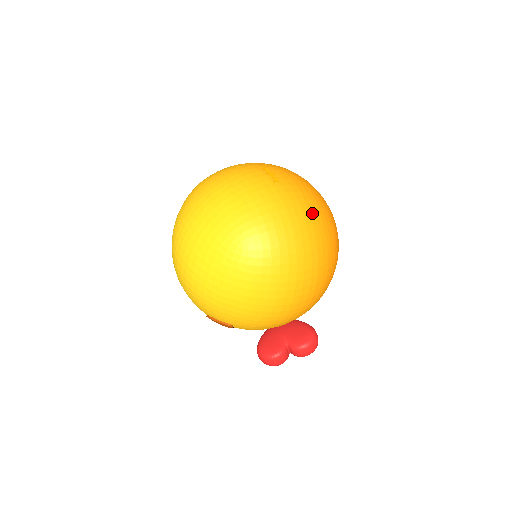
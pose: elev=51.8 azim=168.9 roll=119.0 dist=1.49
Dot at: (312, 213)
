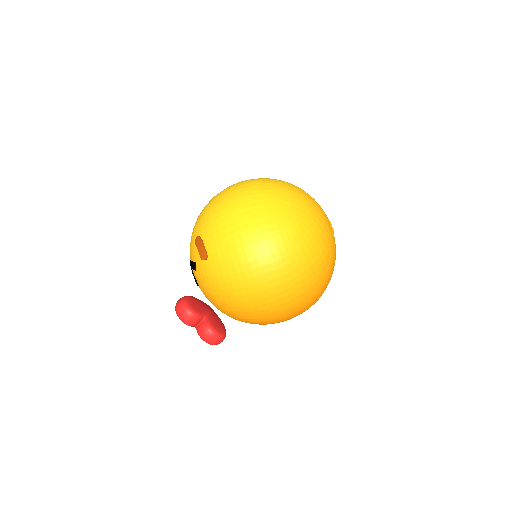
Dot at: (329, 271)
